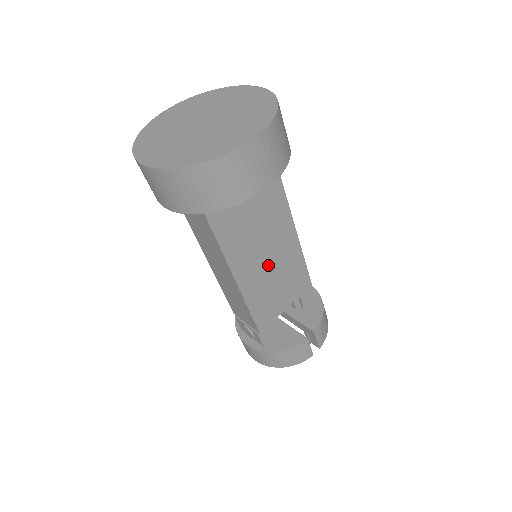
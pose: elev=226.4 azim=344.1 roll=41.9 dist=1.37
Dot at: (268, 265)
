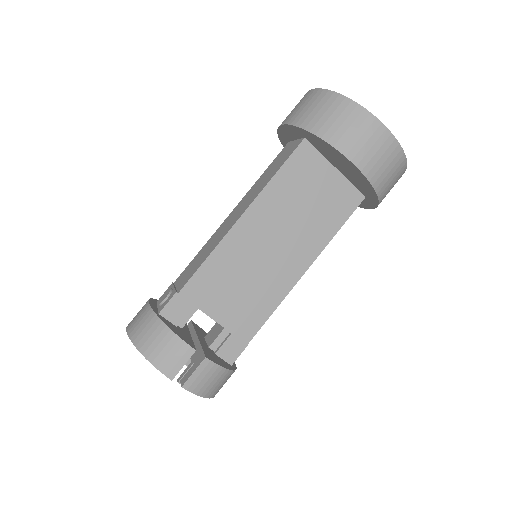
Dot at: (261, 257)
